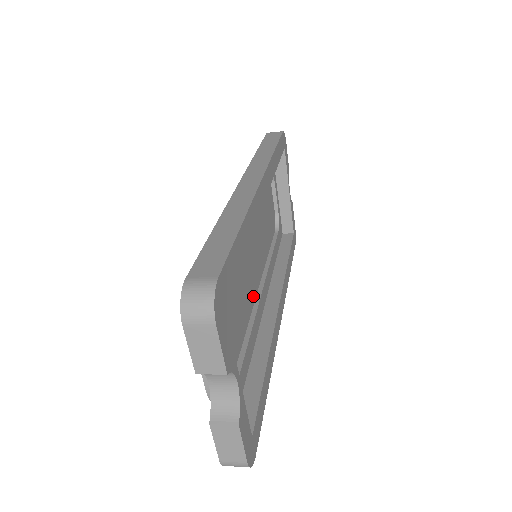
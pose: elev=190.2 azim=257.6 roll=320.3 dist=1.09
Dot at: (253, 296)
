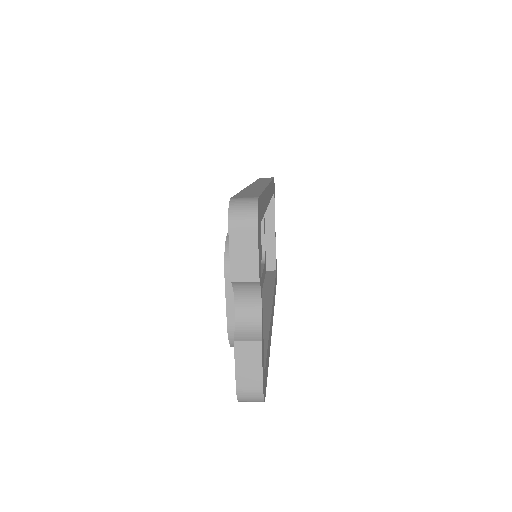
Dot at: occluded
